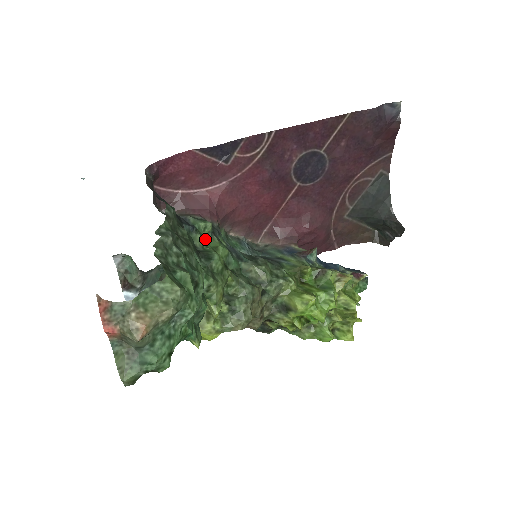
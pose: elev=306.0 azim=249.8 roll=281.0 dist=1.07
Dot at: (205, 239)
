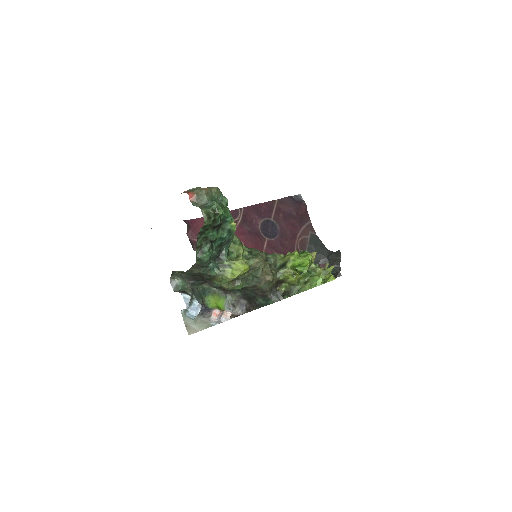
Dot at: occluded
